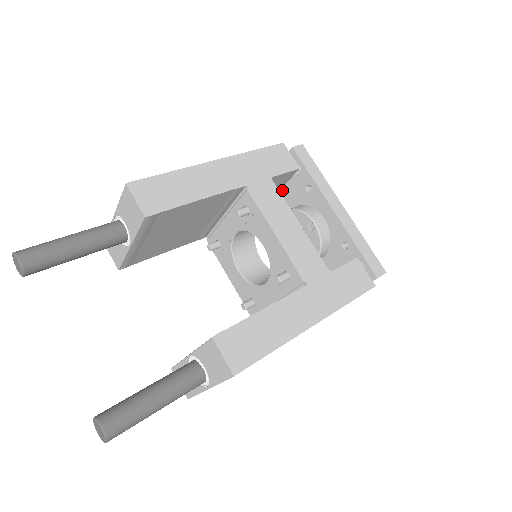
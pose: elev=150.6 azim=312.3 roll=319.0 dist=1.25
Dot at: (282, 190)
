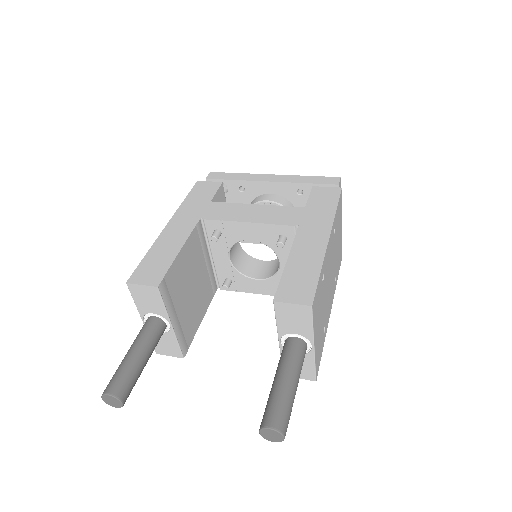
Dot at: occluded
